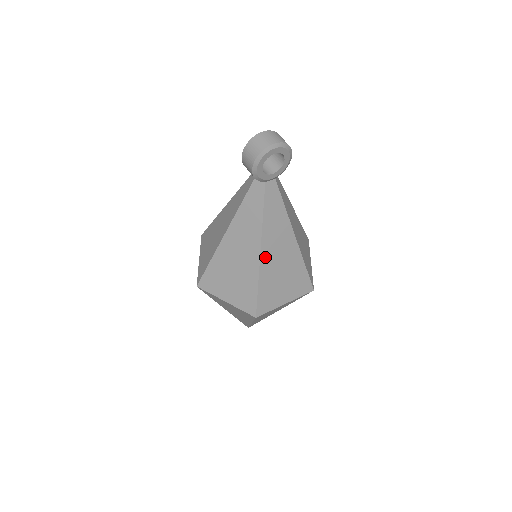
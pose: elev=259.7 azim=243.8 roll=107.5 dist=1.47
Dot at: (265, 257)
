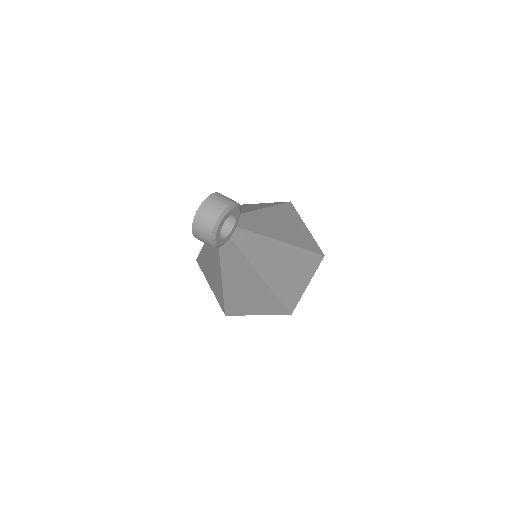
Dot at: (269, 278)
